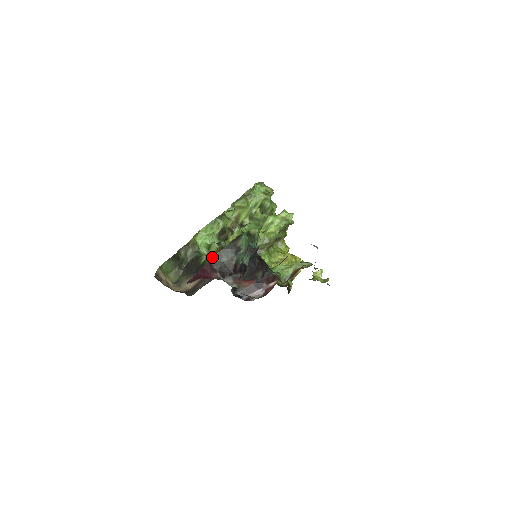
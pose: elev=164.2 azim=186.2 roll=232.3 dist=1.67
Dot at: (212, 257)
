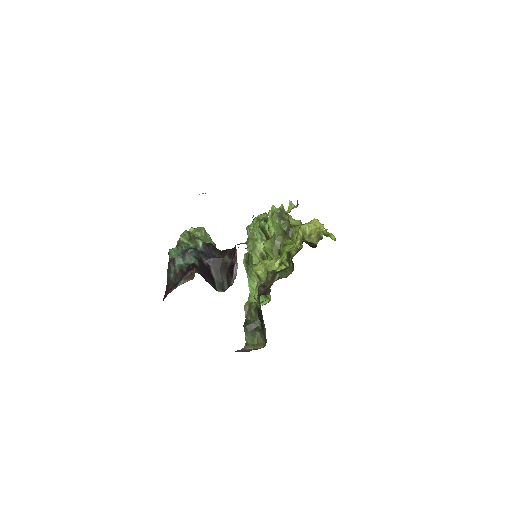
Dot at: (255, 296)
